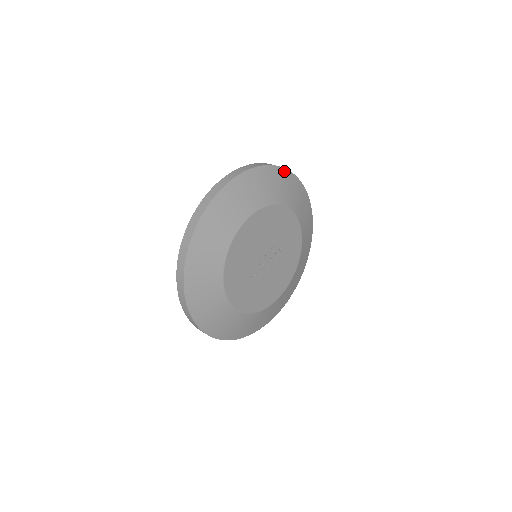
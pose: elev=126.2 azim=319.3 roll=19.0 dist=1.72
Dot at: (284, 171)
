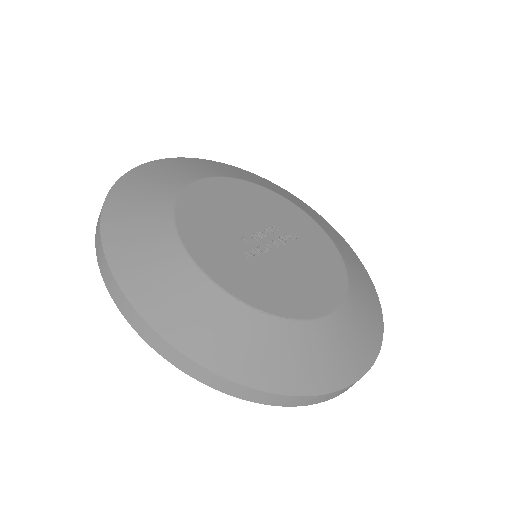
Dot at: (252, 174)
